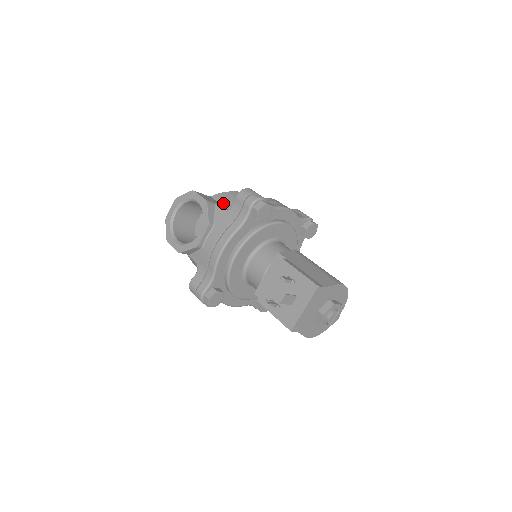
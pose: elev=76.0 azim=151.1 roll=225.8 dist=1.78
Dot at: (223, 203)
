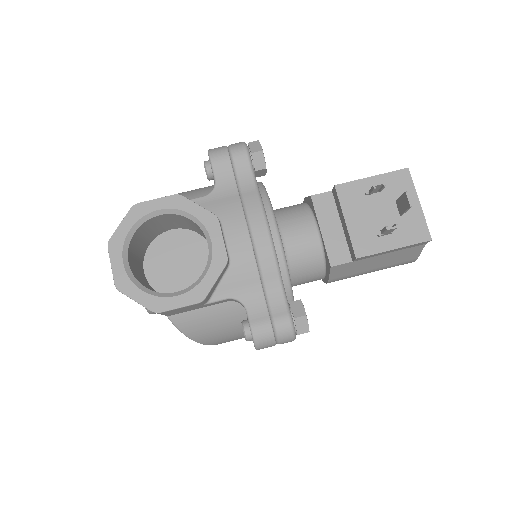
Dot at: occluded
